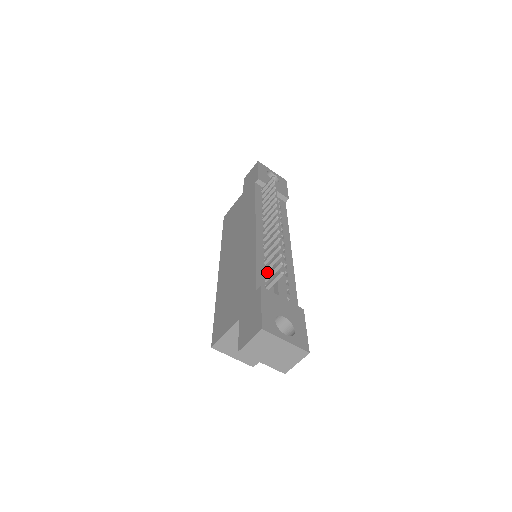
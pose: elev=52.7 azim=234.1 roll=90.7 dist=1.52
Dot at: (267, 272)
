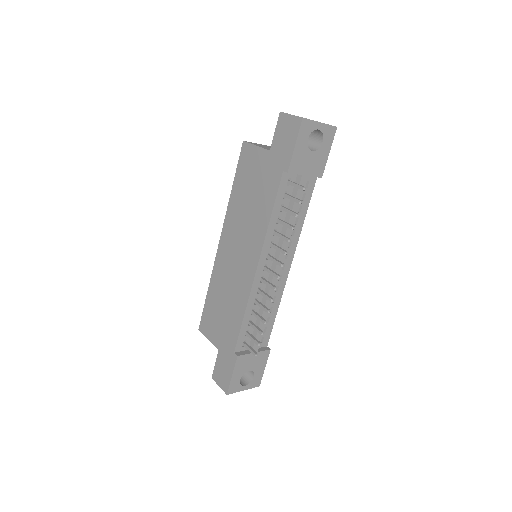
Dot at: (251, 324)
